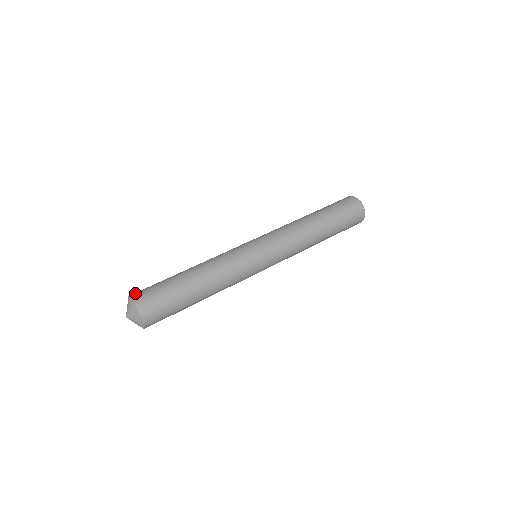
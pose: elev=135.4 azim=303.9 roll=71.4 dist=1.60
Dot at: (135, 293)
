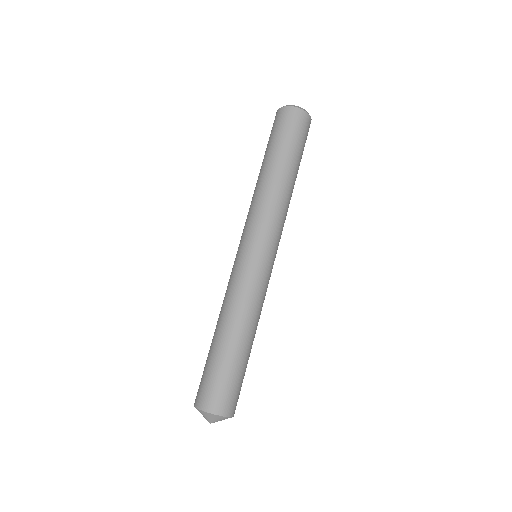
Dot at: (207, 404)
